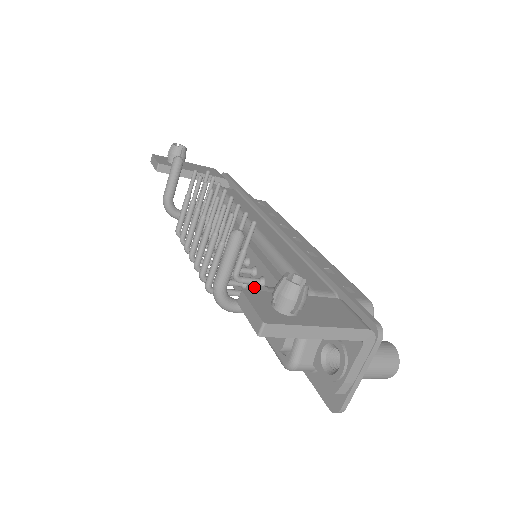
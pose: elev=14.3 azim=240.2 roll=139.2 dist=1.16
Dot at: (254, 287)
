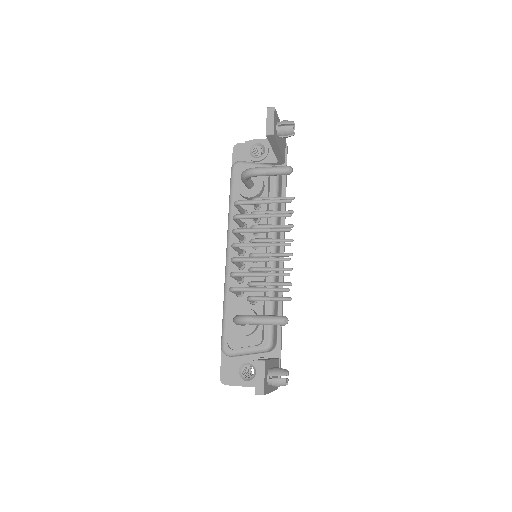
Dot at: (246, 294)
